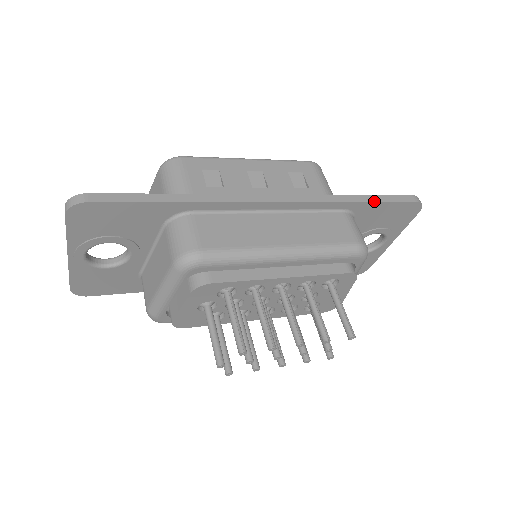
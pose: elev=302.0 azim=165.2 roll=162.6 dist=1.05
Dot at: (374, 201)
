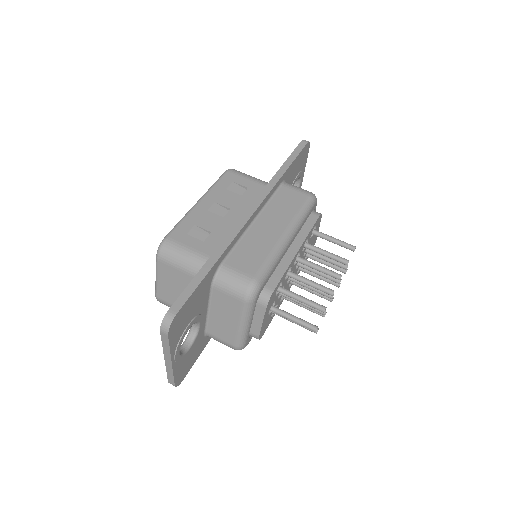
Dot at: (291, 163)
